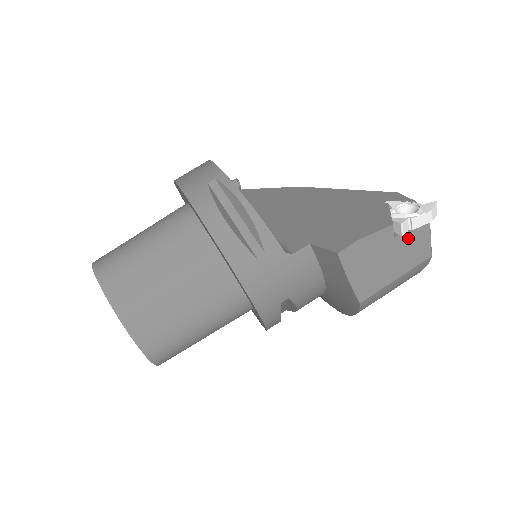
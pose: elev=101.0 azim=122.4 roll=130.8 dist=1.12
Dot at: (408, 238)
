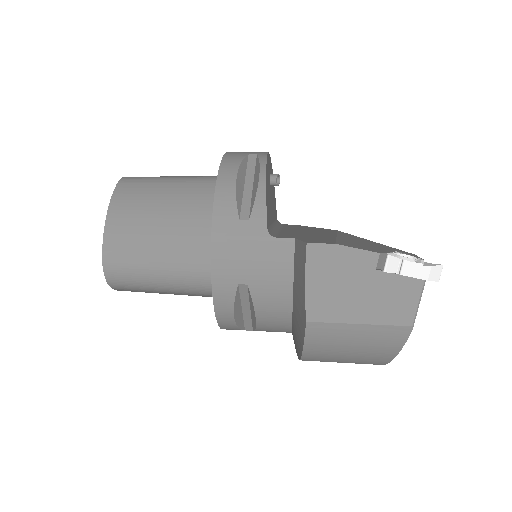
Dot at: (391, 282)
